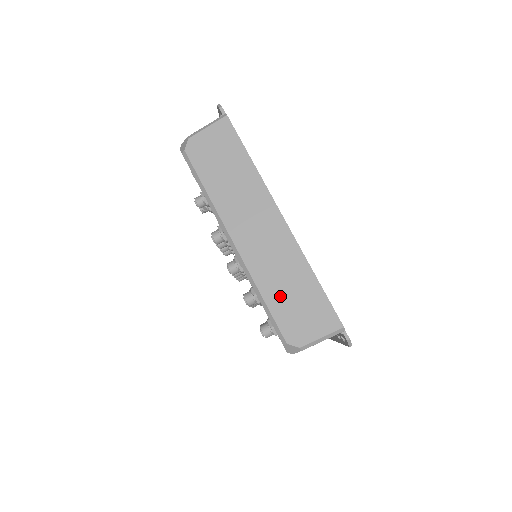
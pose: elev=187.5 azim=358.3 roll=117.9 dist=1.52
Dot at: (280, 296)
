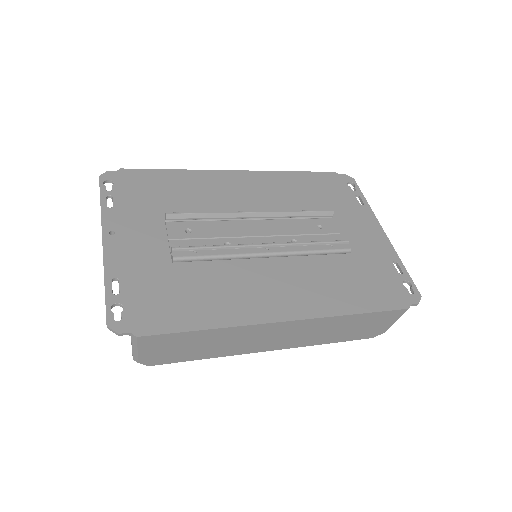
Dot at: (341, 335)
